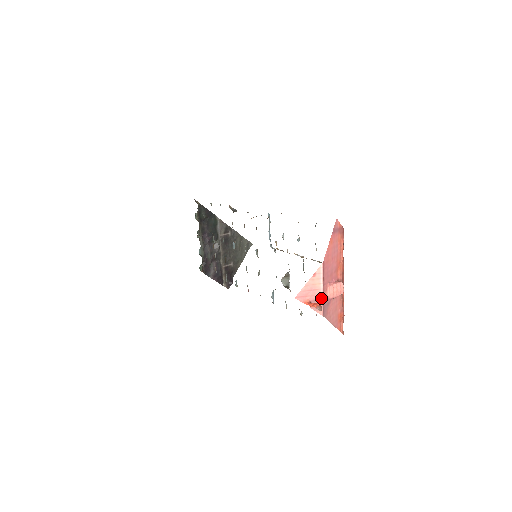
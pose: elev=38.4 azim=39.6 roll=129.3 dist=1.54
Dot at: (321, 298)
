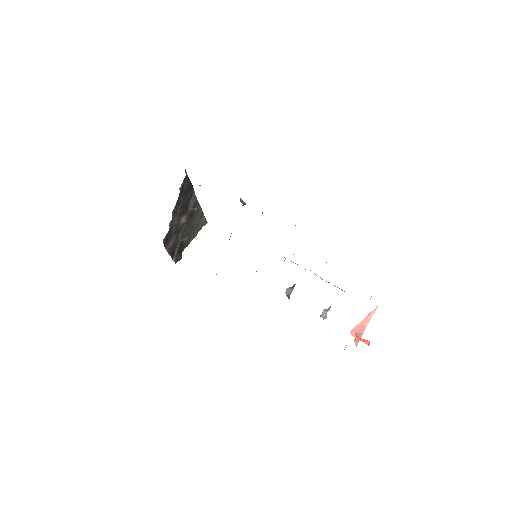
Dot at: occluded
